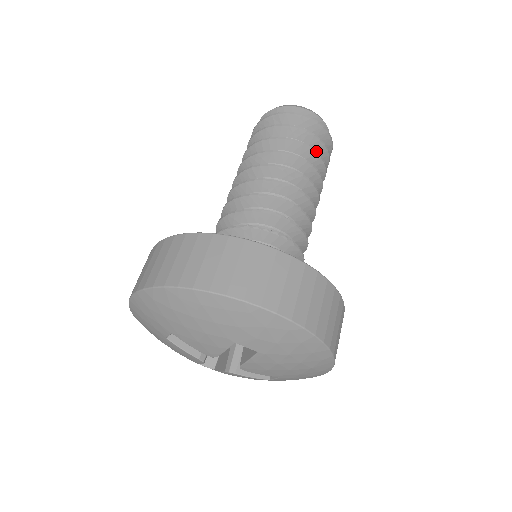
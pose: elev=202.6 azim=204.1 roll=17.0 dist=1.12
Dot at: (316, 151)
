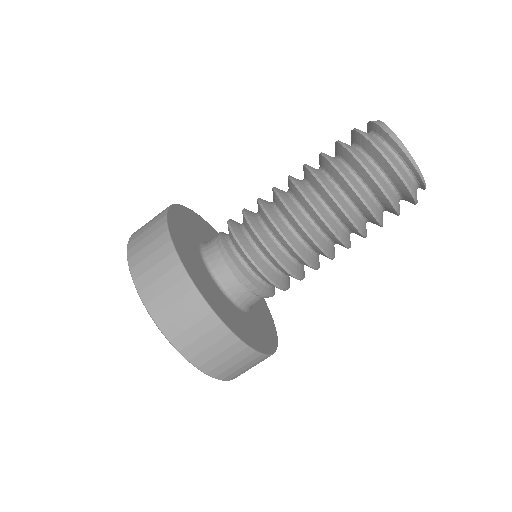
Dot at: (366, 202)
